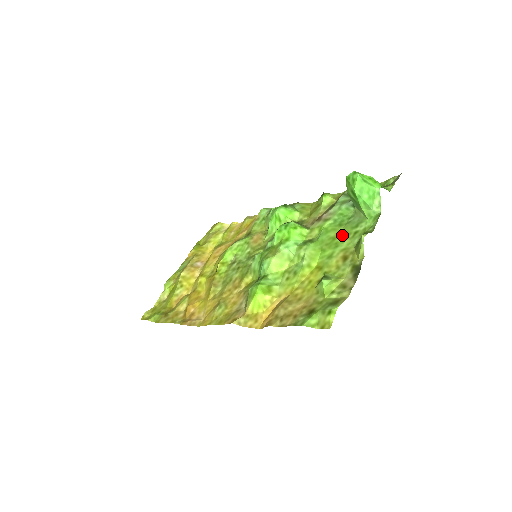
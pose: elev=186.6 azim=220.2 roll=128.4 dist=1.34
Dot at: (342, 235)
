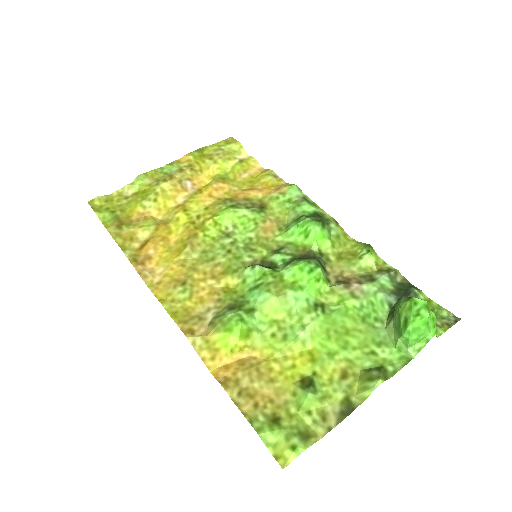
Dot at: (358, 338)
